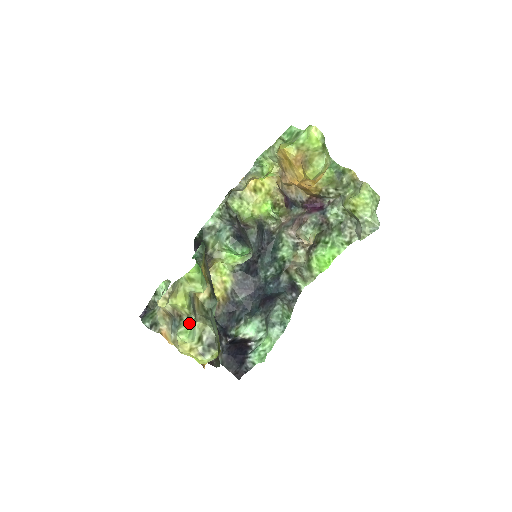
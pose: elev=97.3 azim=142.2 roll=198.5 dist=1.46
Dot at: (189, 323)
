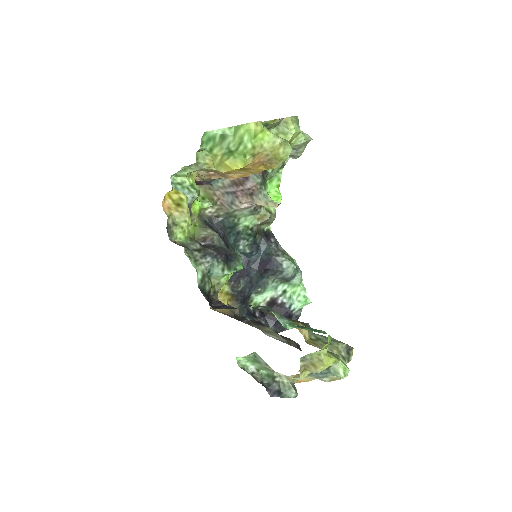
Dot at: (339, 363)
